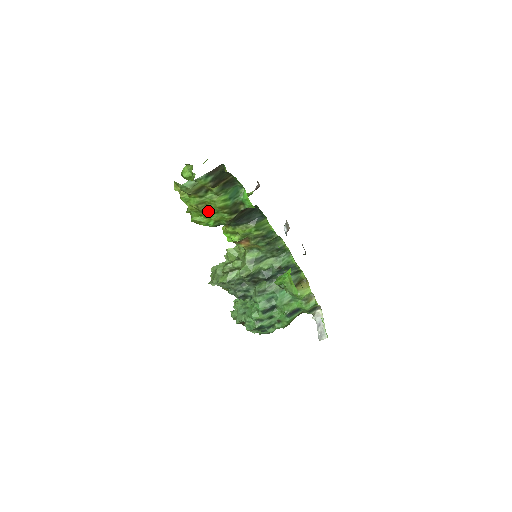
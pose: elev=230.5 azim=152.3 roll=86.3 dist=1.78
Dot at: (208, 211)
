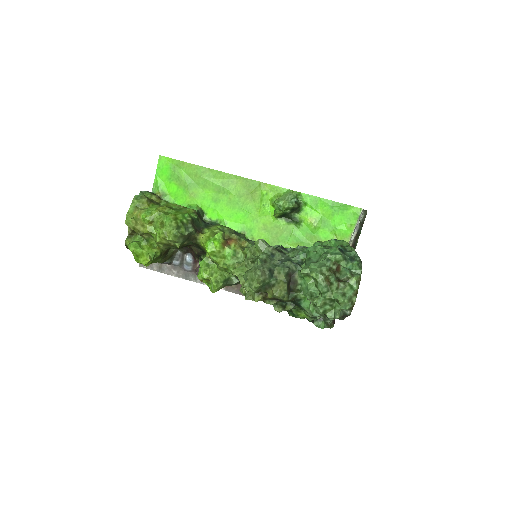
Dot at: (173, 209)
